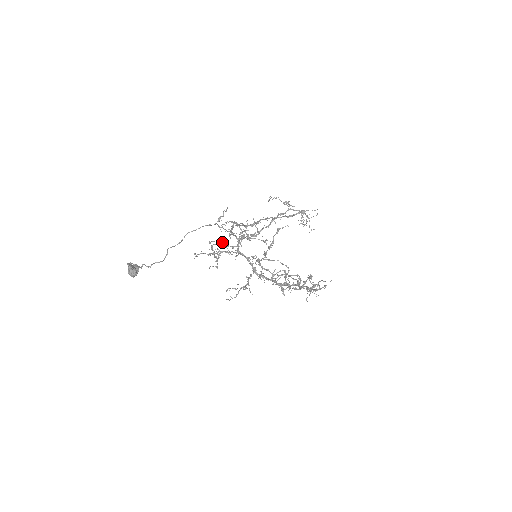
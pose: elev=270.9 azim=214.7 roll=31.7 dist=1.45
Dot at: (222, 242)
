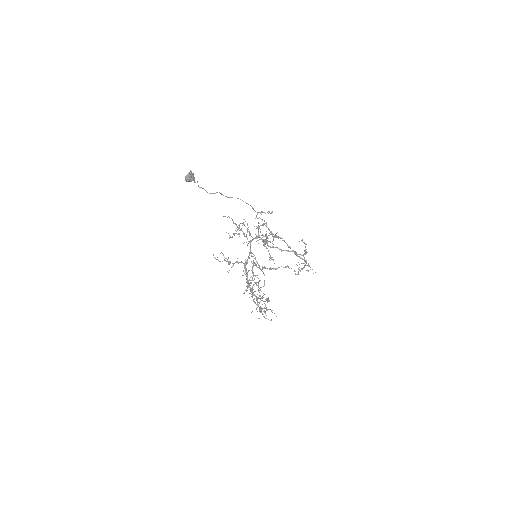
Dot at: occluded
